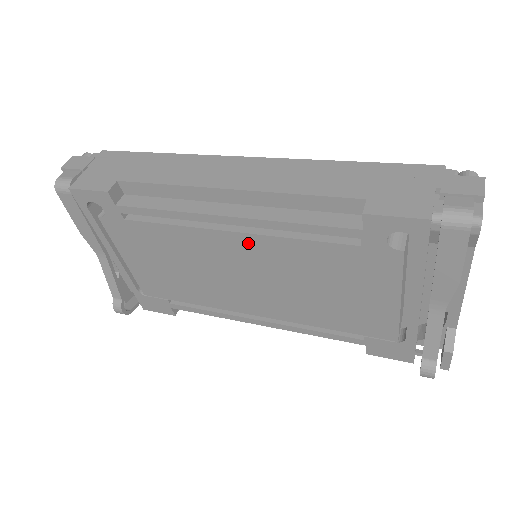
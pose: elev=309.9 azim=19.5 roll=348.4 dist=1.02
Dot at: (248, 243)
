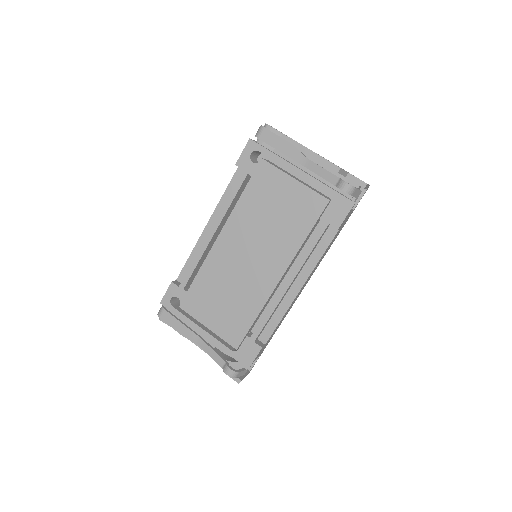
Dot at: (228, 233)
